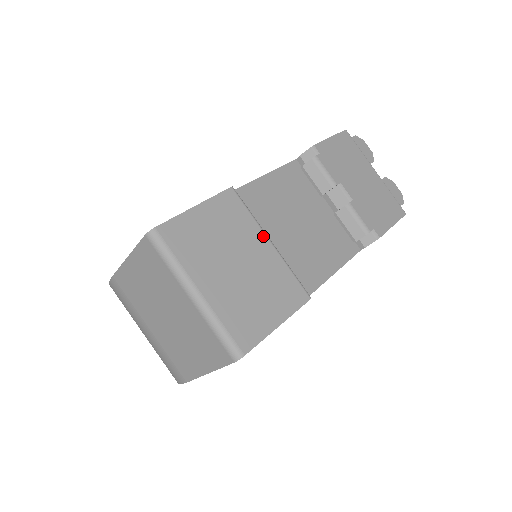
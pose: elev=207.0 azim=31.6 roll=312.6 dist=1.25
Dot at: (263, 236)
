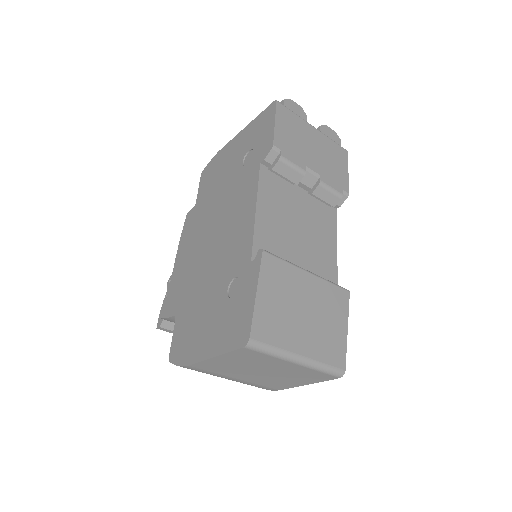
Dot at: (303, 272)
